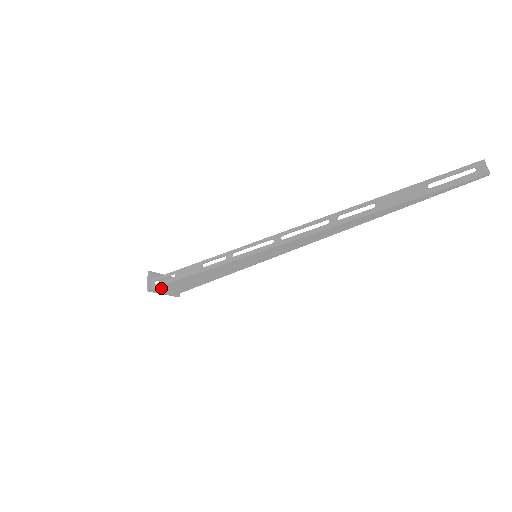
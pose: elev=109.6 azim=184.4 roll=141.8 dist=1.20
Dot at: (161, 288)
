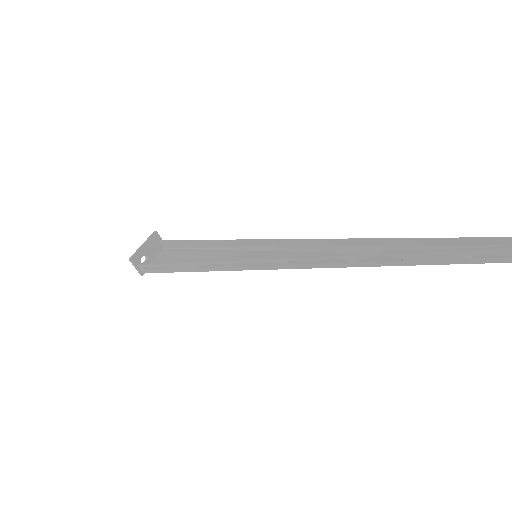
Dot at: (153, 268)
